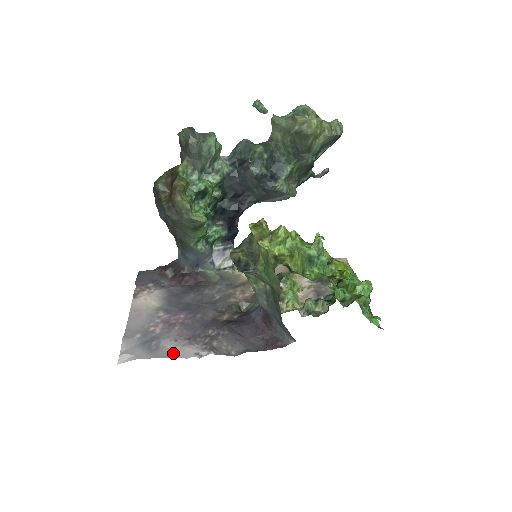
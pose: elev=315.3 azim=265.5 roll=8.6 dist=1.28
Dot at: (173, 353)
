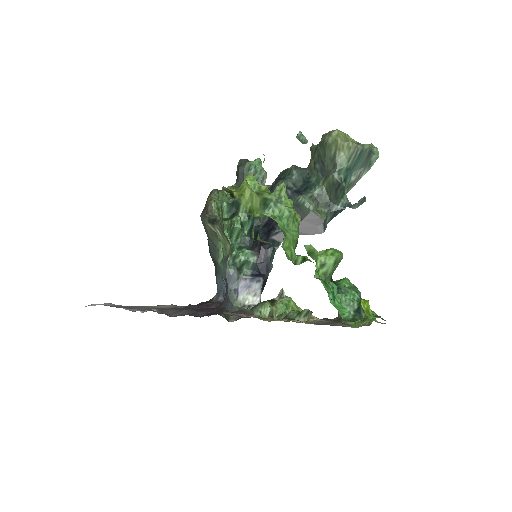
Dot at: occluded
